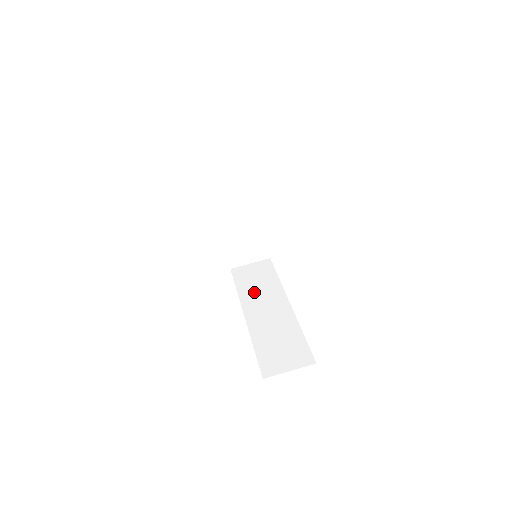
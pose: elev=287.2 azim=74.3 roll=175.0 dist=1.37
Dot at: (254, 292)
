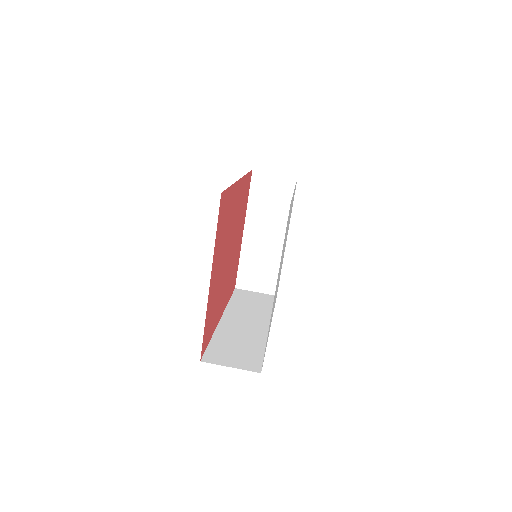
Dot at: (243, 308)
